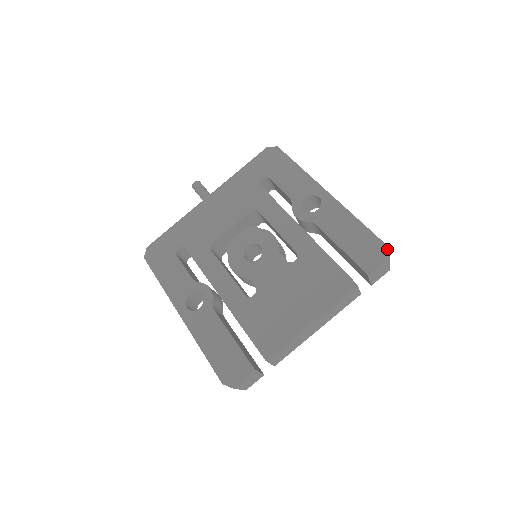
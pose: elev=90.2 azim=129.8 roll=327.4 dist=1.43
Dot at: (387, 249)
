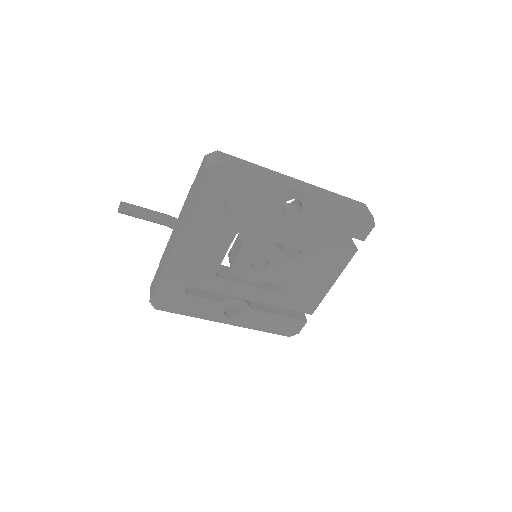
Dot at: (373, 219)
